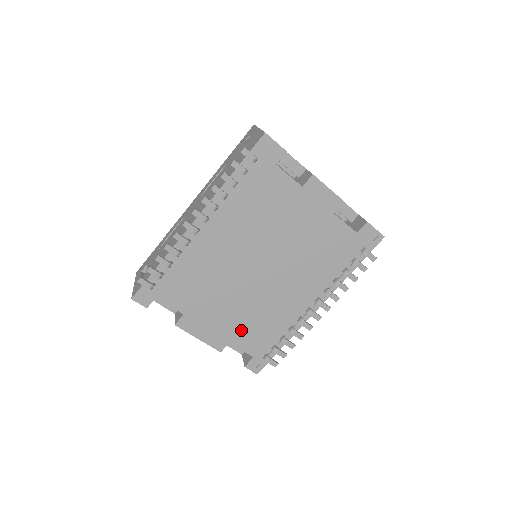
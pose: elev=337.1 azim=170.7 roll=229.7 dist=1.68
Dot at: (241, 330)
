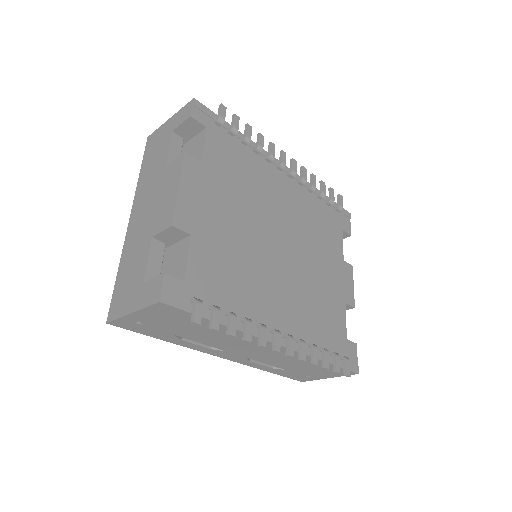
Dot at: (213, 247)
